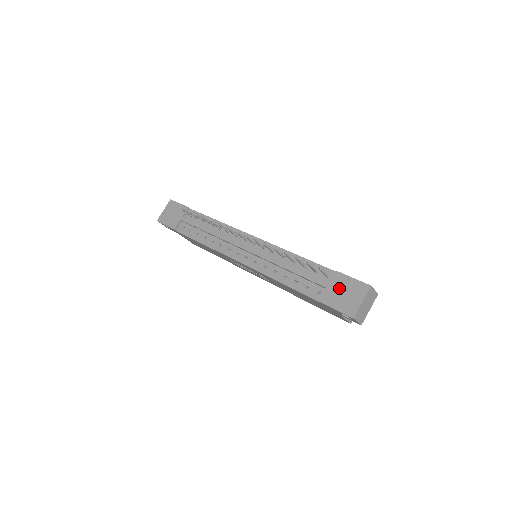
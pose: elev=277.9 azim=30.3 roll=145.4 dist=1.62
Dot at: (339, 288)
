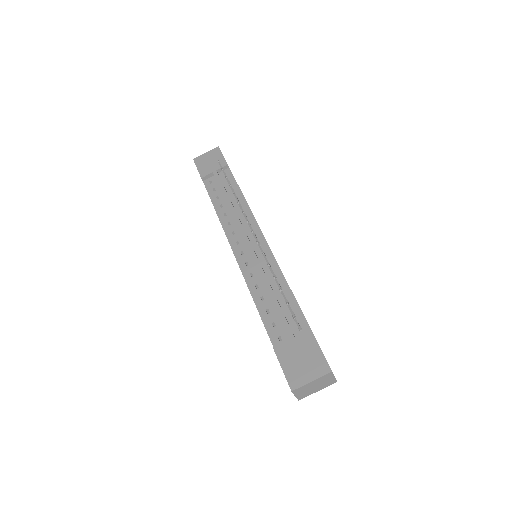
Dot at: (301, 350)
